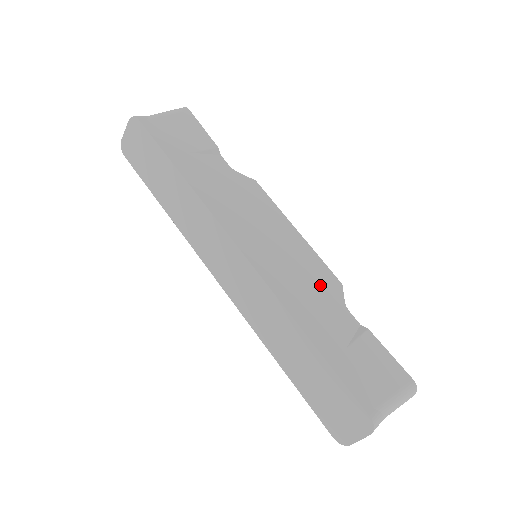
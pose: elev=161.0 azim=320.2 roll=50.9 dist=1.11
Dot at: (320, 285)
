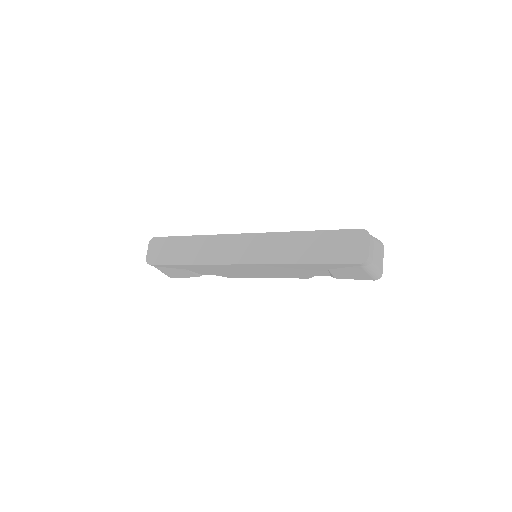
Dot at: occluded
